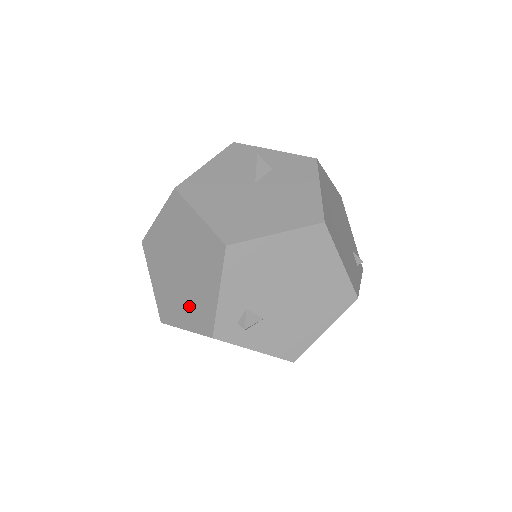
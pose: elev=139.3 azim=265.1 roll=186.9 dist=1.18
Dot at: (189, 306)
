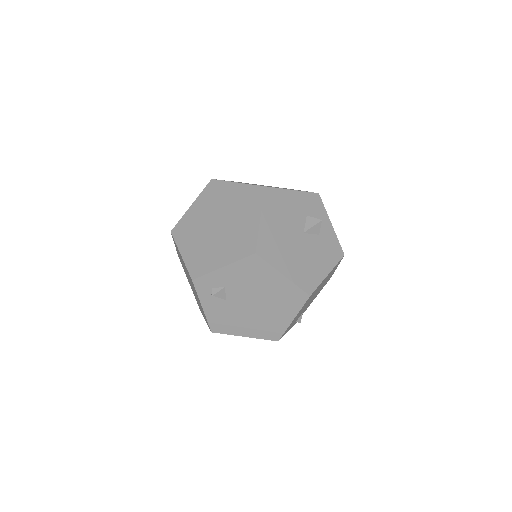
Dot at: (198, 248)
